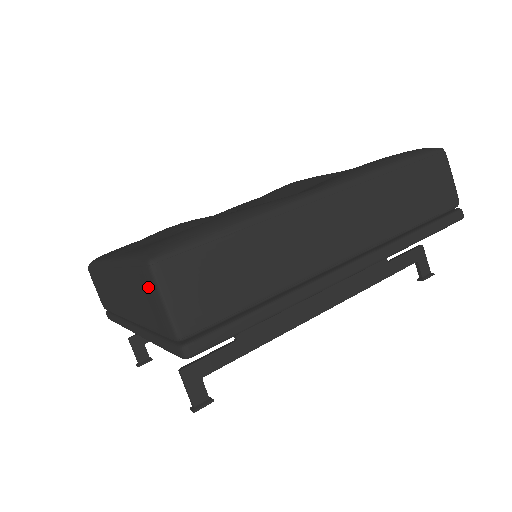
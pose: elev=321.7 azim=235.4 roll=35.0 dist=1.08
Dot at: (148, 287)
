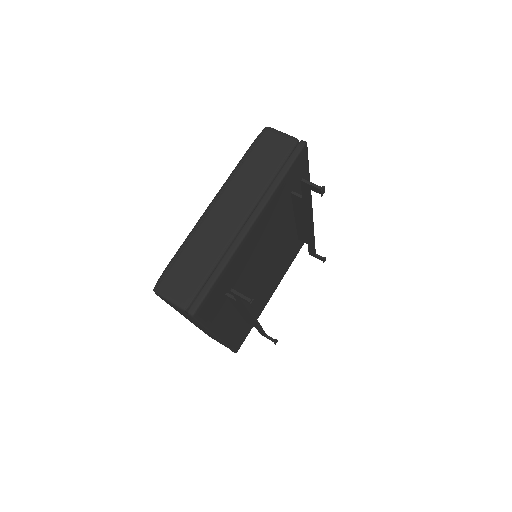
Dot at: (270, 138)
